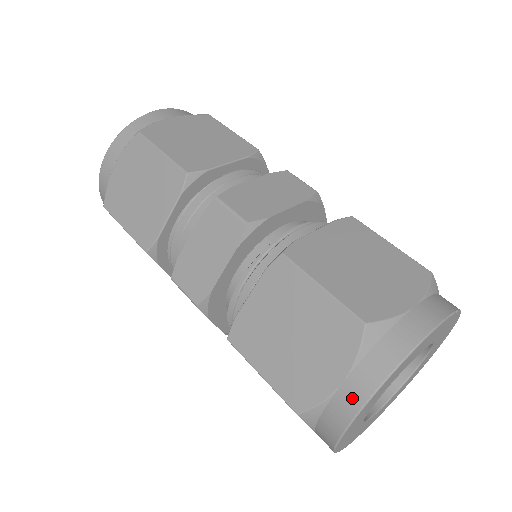
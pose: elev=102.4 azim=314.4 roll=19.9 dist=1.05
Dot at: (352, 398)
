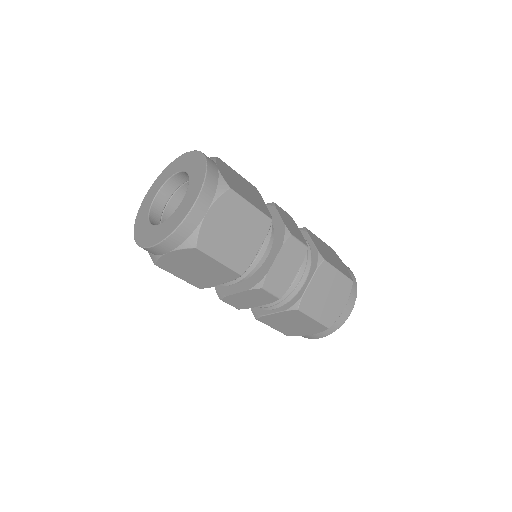
Dot at: (314, 337)
